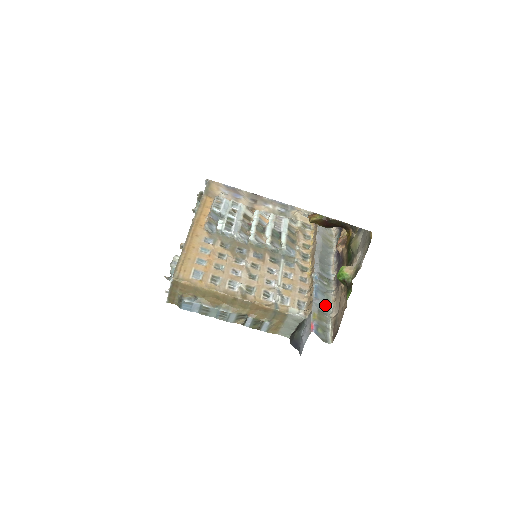
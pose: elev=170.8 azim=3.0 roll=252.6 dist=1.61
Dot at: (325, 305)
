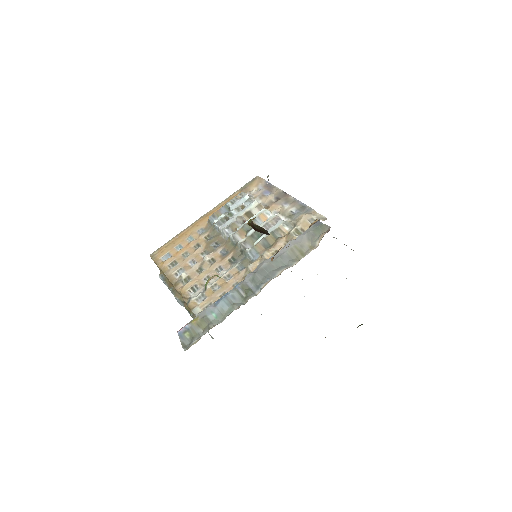
Dot at: (220, 315)
